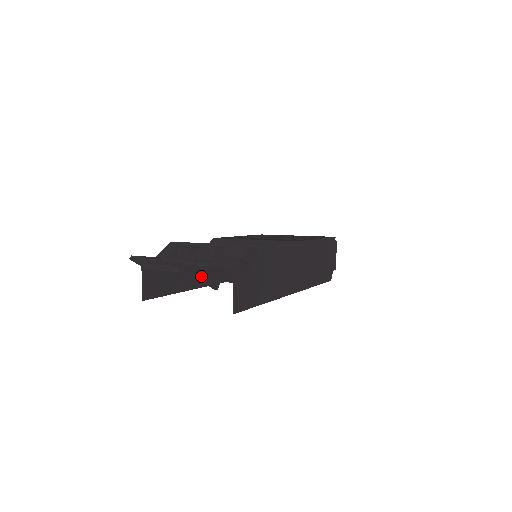
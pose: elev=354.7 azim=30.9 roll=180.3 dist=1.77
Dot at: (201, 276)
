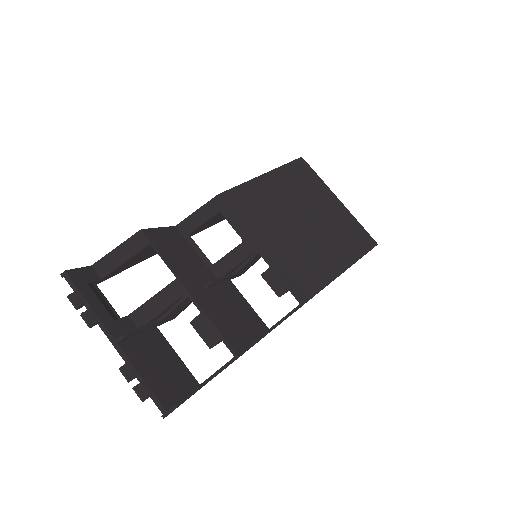
Dot at: (149, 337)
